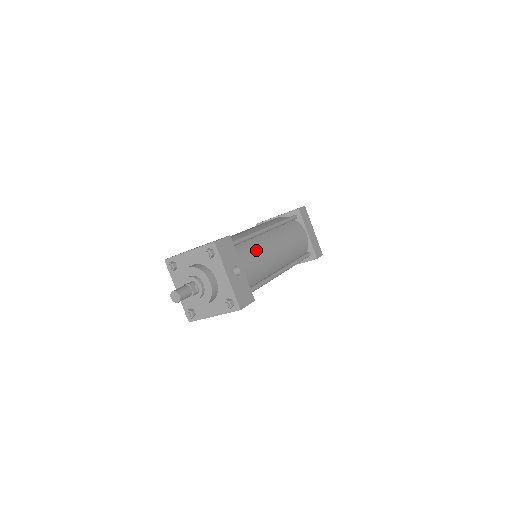
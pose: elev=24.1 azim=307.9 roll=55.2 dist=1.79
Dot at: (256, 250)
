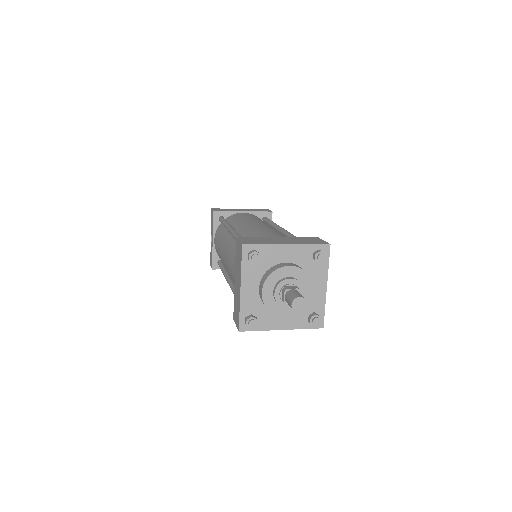
Dot at: occluded
